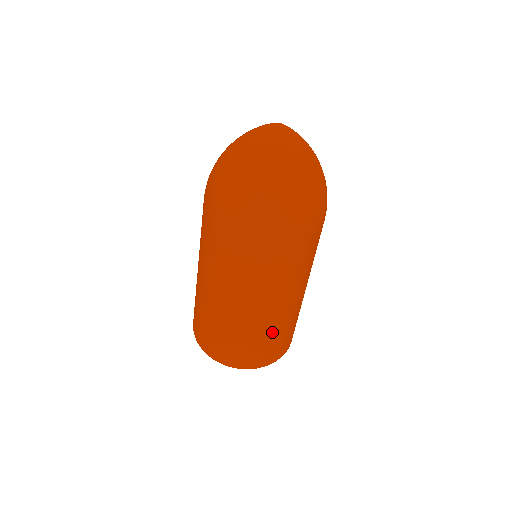
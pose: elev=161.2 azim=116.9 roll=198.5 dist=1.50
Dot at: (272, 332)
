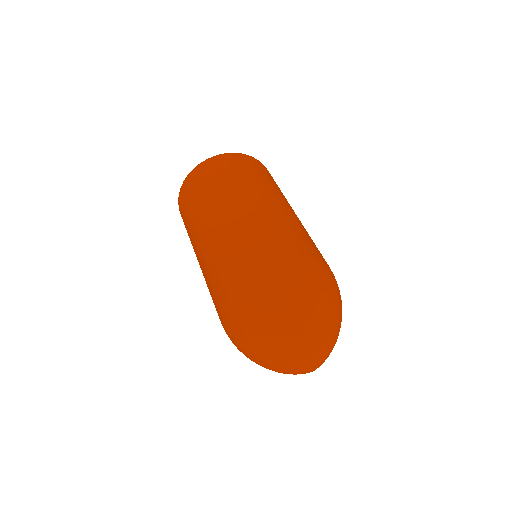
Dot at: occluded
